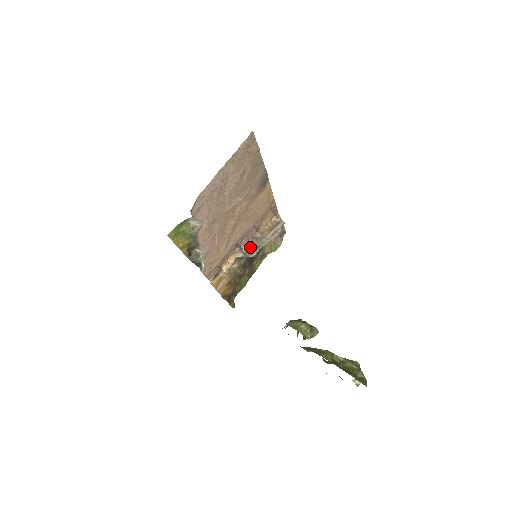
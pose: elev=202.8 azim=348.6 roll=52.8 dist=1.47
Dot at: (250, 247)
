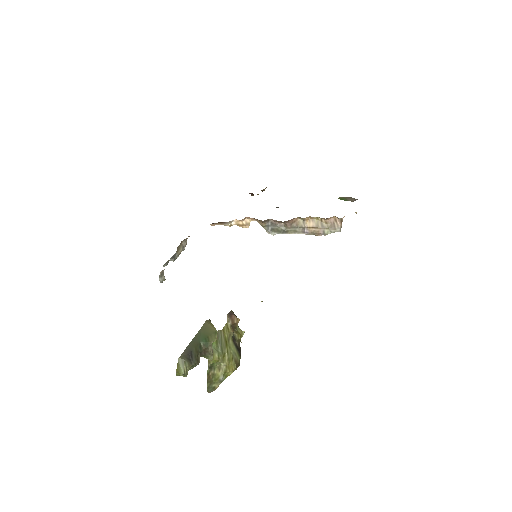
Dot at: (279, 224)
